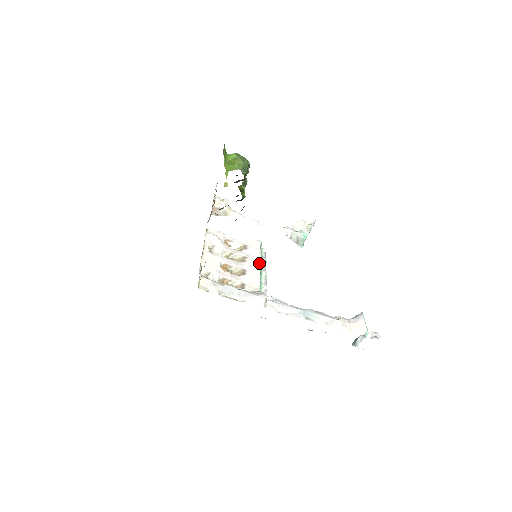
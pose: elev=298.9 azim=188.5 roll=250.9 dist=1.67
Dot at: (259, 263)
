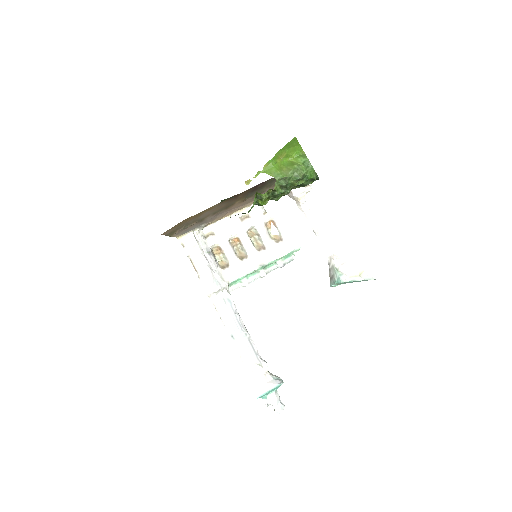
Dot at: (267, 263)
